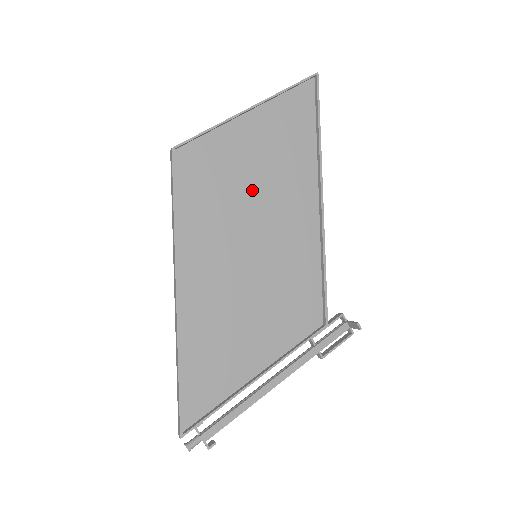
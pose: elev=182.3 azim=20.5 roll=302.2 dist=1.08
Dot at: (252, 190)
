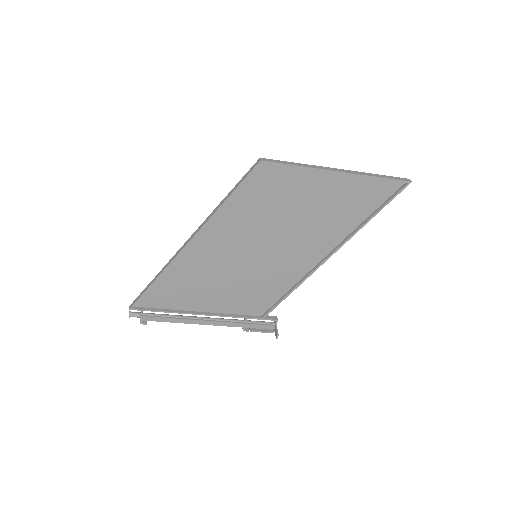
Dot at: (290, 219)
